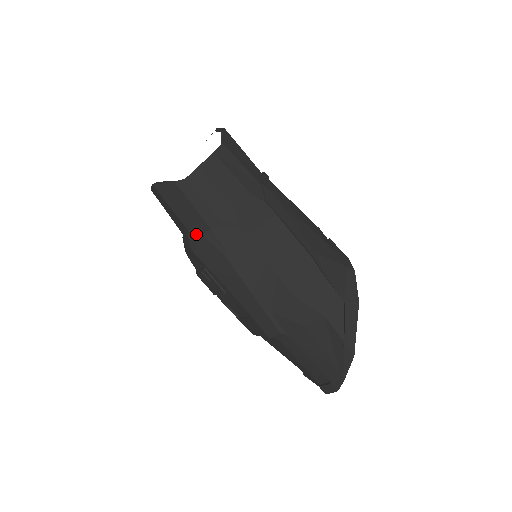
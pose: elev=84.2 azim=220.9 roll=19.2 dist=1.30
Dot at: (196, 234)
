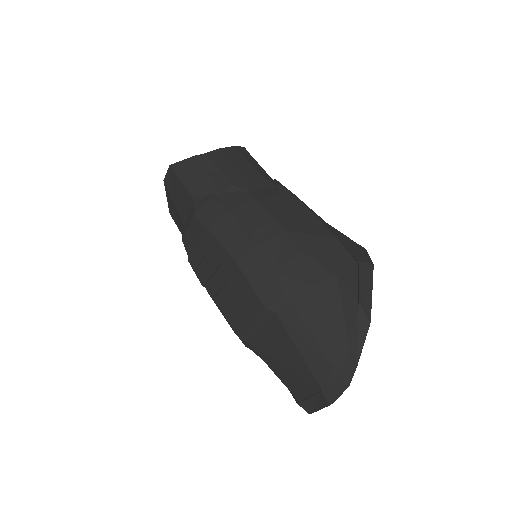
Dot at: (204, 199)
